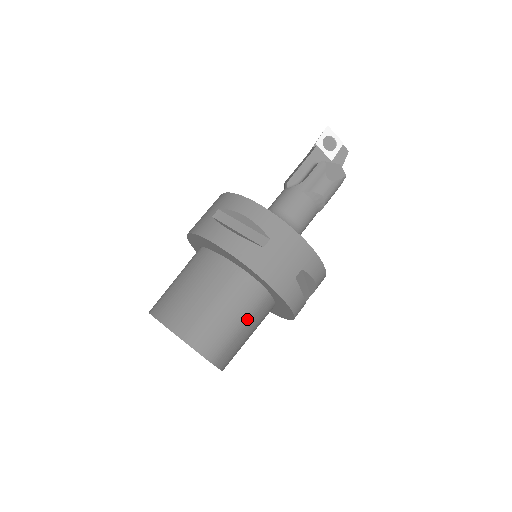
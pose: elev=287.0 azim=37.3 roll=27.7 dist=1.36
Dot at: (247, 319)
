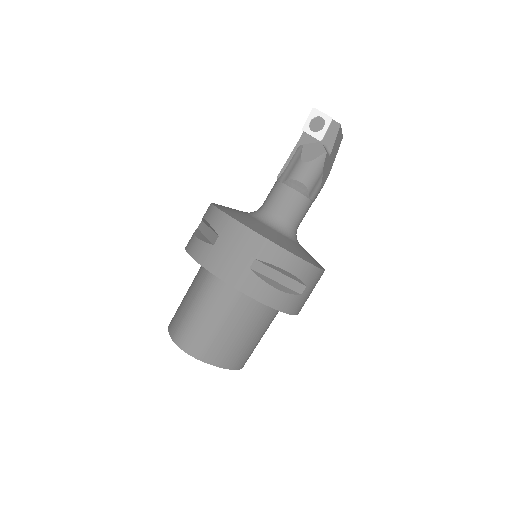
Dot at: (223, 315)
